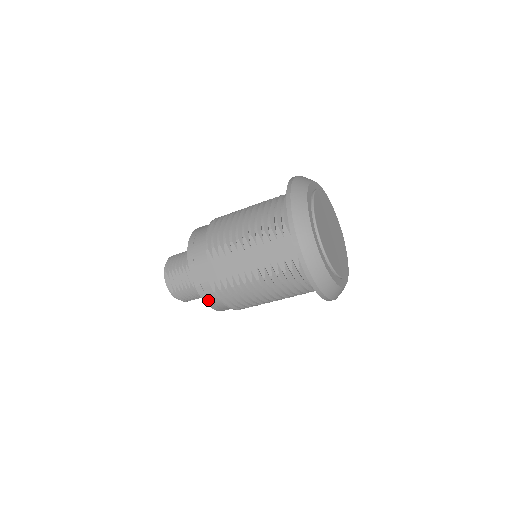
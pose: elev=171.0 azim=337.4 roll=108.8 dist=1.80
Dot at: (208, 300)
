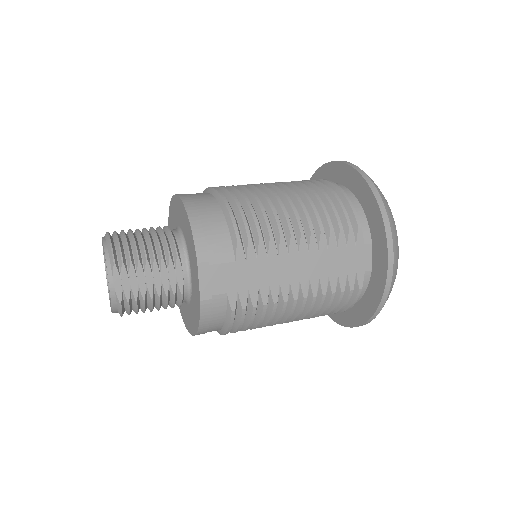
Dot at: (207, 322)
